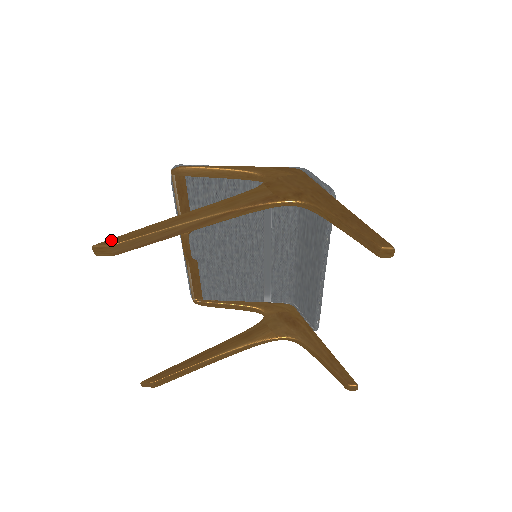
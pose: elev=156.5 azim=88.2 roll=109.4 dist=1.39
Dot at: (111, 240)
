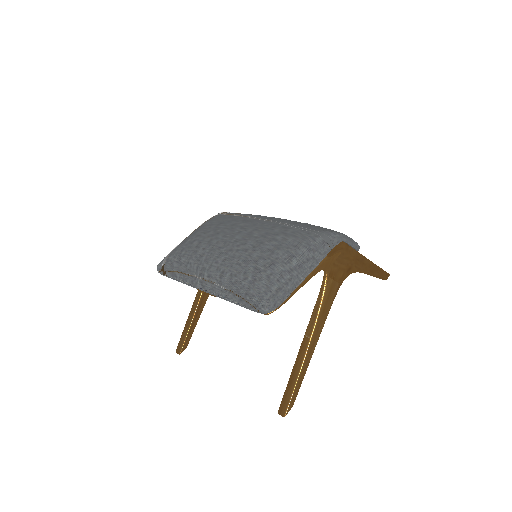
Dot at: (291, 404)
